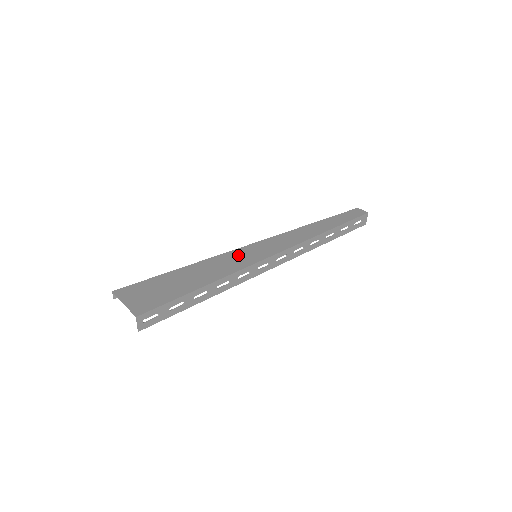
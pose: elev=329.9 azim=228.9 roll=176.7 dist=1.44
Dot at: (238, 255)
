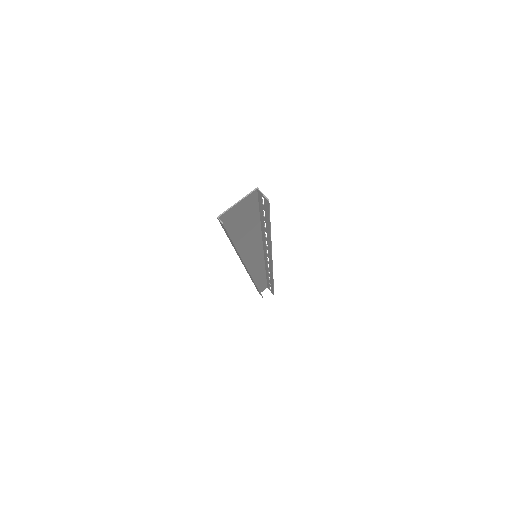
Dot at: (247, 253)
